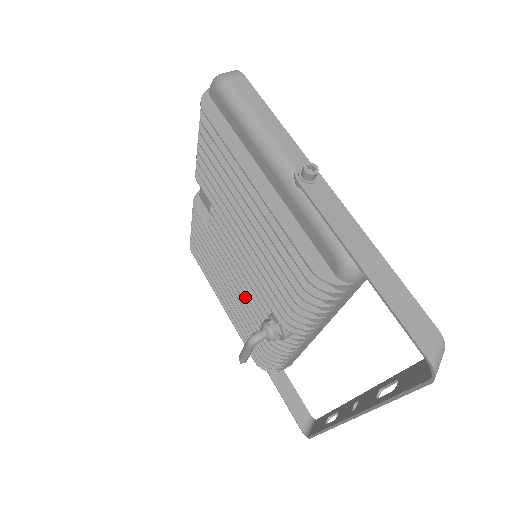
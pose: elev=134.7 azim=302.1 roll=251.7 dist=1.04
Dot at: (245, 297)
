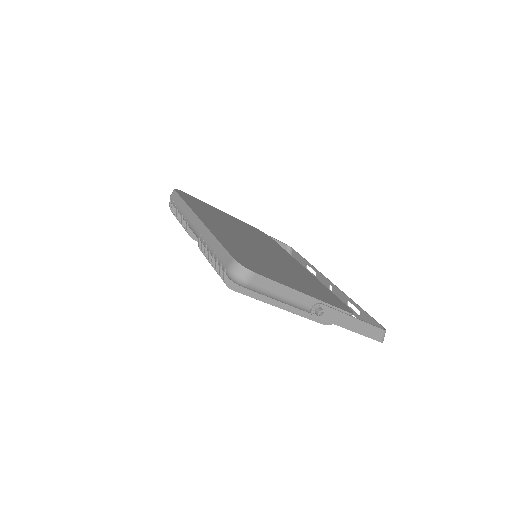
Dot at: occluded
